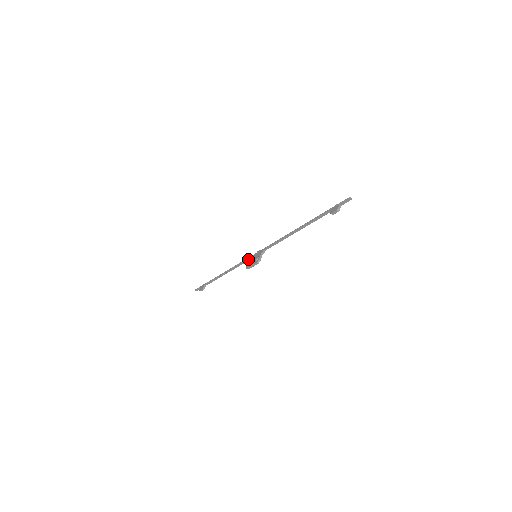
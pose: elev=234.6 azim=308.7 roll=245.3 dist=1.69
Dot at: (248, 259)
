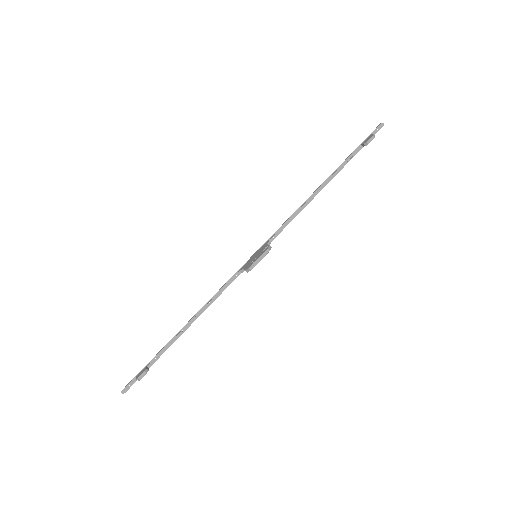
Dot at: (242, 267)
